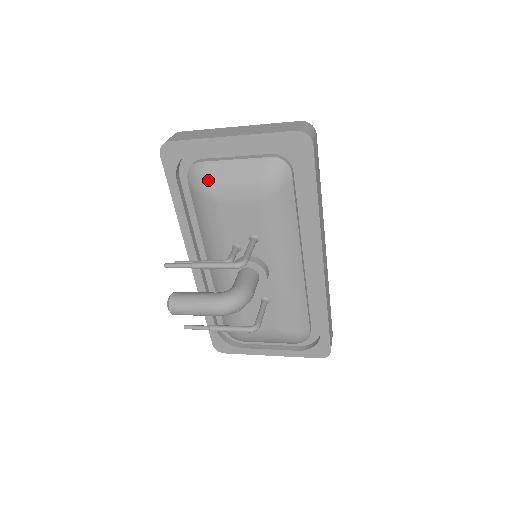
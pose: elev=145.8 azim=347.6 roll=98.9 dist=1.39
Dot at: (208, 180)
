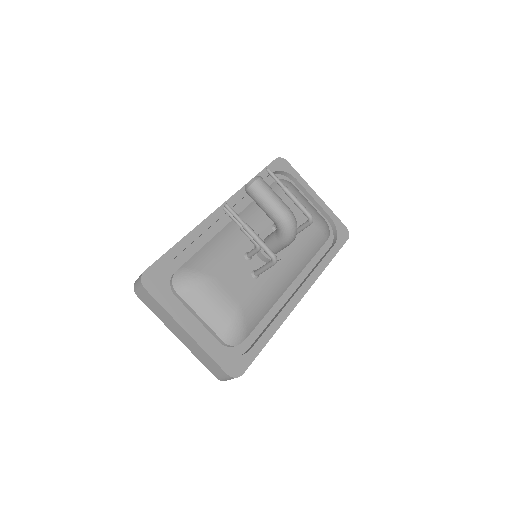
Dot at: (295, 190)
